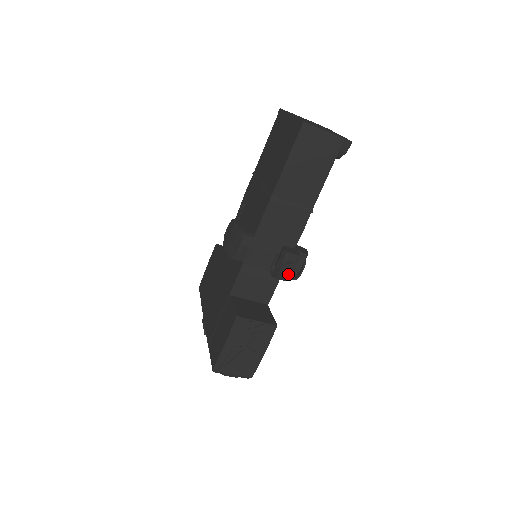
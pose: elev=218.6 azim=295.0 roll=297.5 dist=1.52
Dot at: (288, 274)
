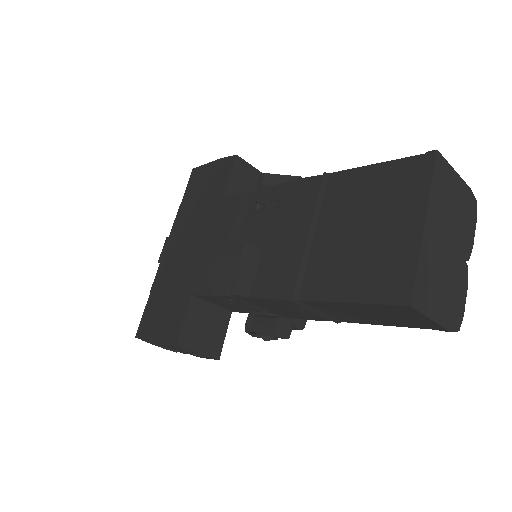
Dot at: occluded
